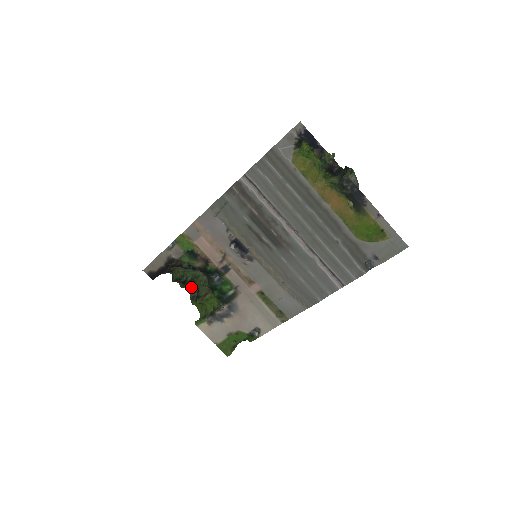
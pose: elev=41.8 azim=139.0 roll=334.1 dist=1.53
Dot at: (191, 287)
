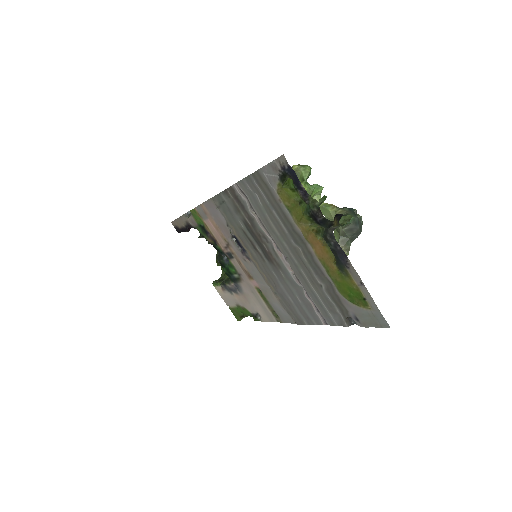
Dot at: occluded
